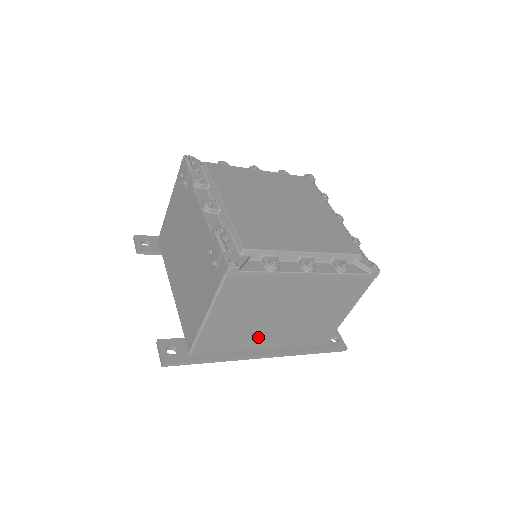
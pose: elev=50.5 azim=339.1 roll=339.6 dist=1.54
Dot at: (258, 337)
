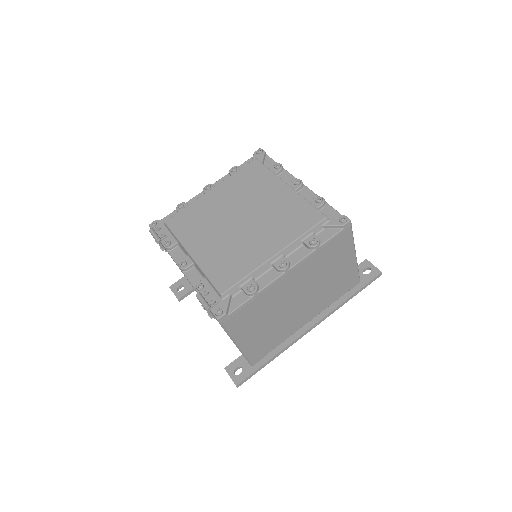
Dot at: (293, 323)
